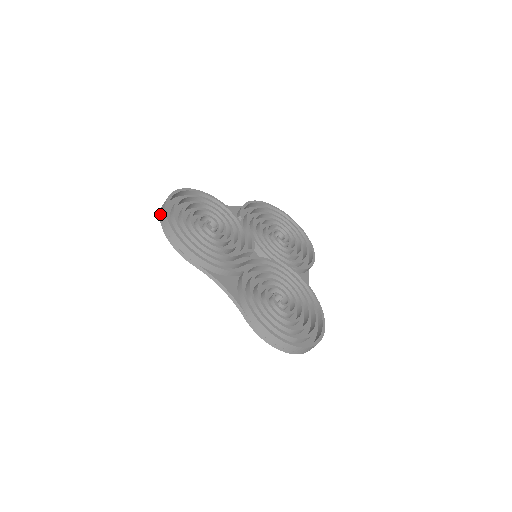
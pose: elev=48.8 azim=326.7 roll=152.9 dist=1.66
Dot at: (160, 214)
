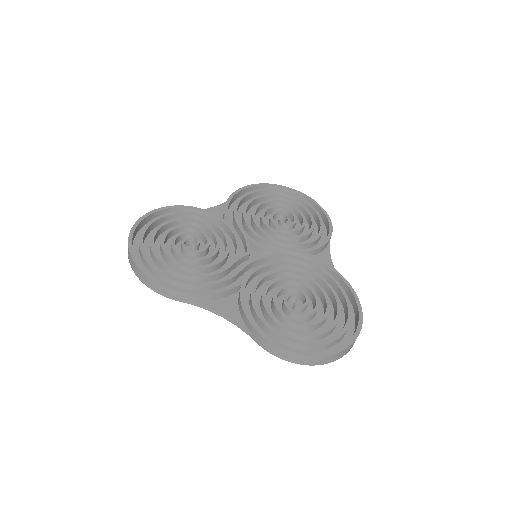
Dot at: occluded
